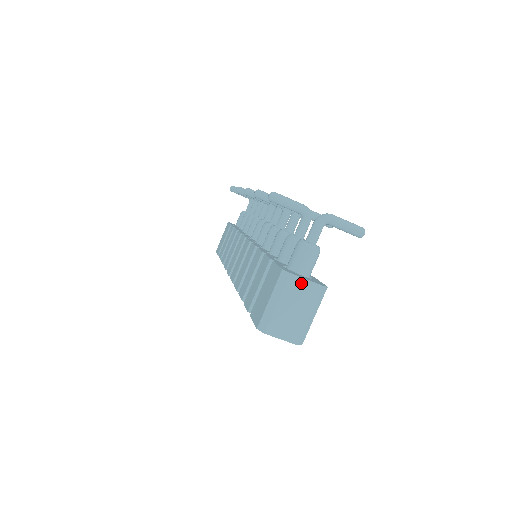
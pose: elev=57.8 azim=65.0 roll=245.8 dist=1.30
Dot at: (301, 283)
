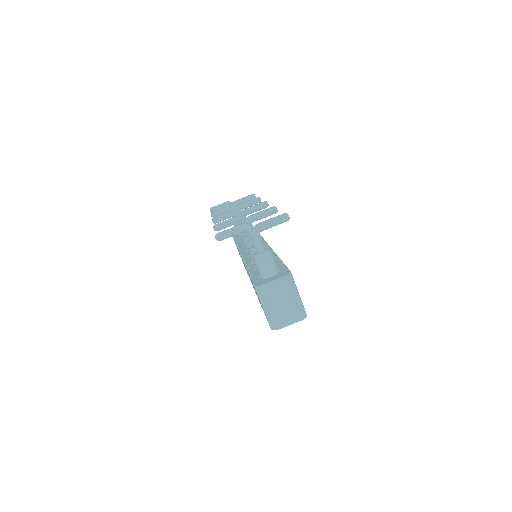
Dot at: (272, 286)
